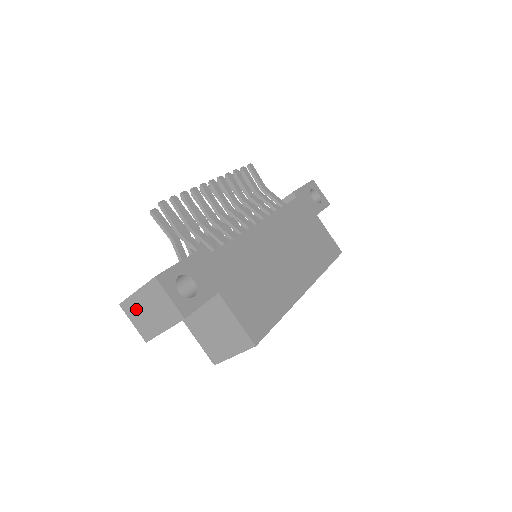
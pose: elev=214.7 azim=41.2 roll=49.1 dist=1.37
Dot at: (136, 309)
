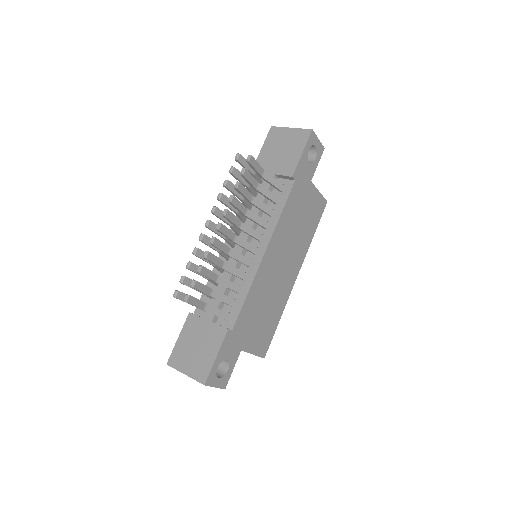
Dot at: occluded
